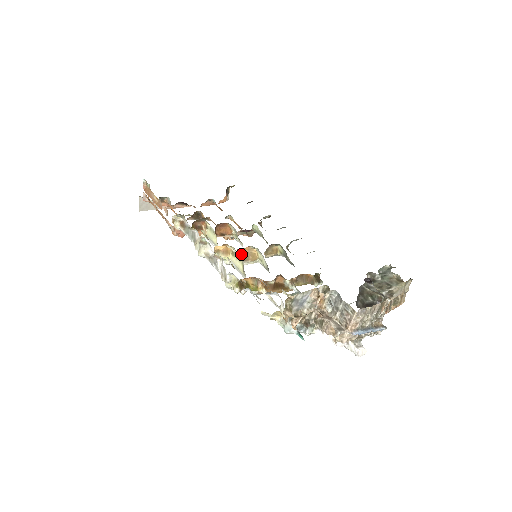
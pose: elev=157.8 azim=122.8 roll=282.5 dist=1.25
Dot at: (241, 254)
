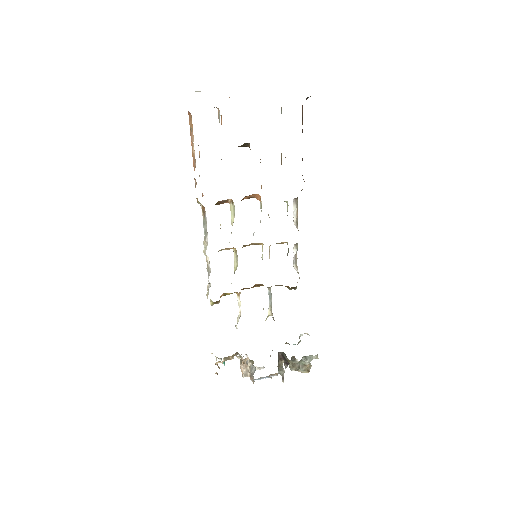
Dot at: (246, 245)
